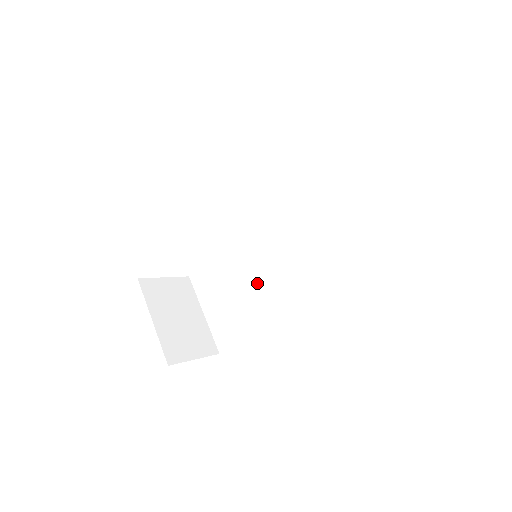
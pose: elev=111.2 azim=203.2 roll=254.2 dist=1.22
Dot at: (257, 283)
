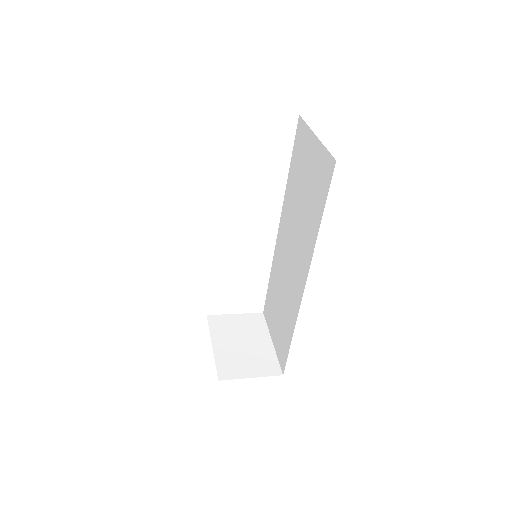
Dot at: (286, 290)
